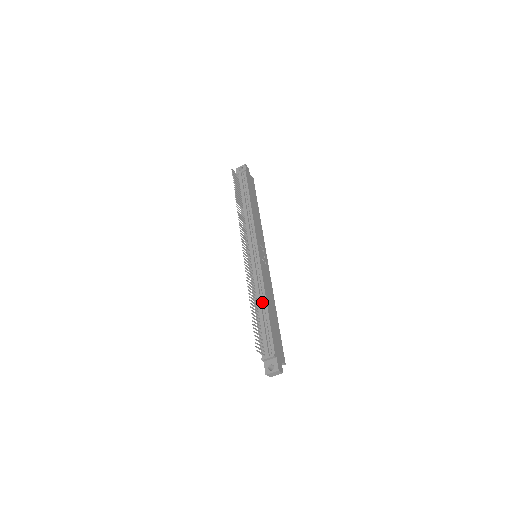
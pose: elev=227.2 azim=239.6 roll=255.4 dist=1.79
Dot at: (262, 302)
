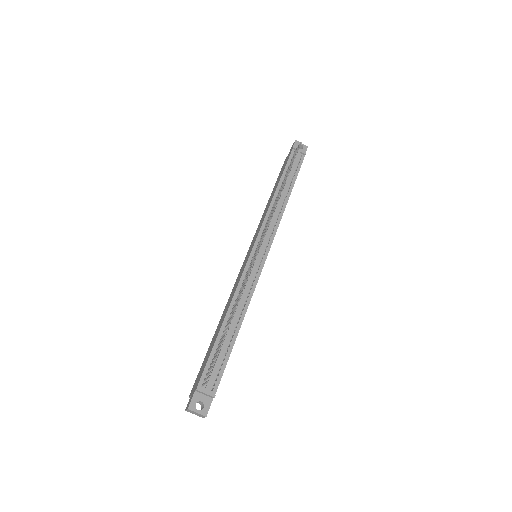
Dot at: (237, 320)
